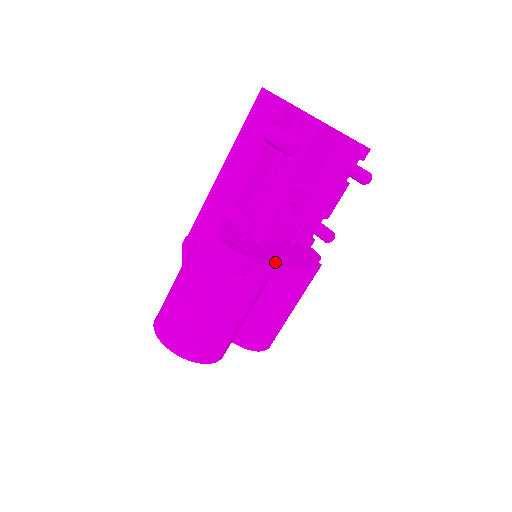
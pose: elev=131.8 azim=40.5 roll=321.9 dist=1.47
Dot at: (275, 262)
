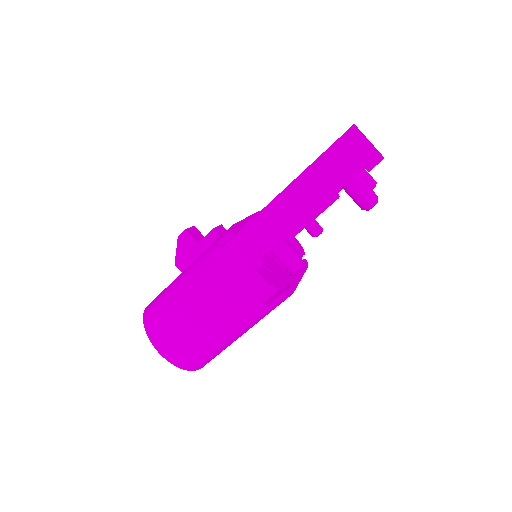
Dot at: (292, 282)
